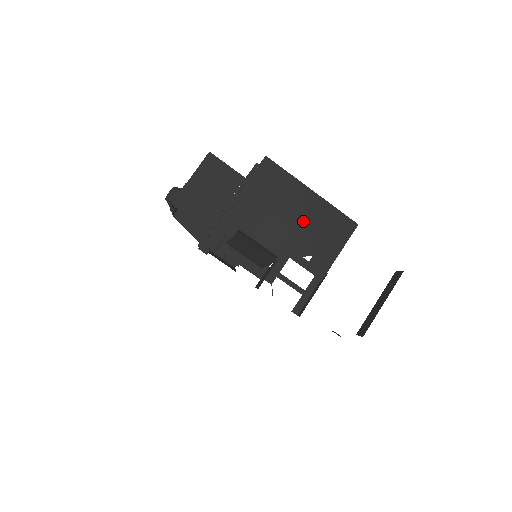
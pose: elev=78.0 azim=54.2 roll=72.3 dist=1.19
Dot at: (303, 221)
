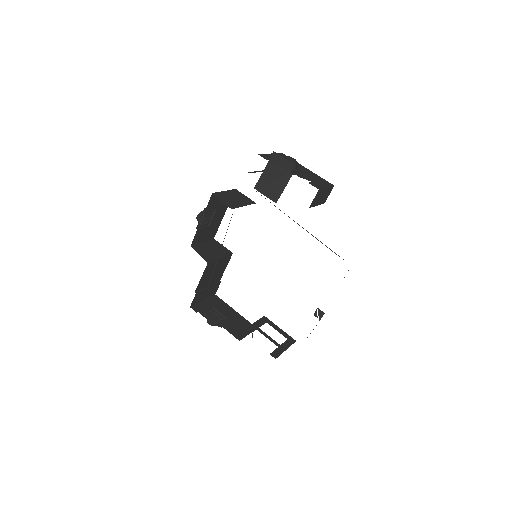
Dot at: (304, 173)
